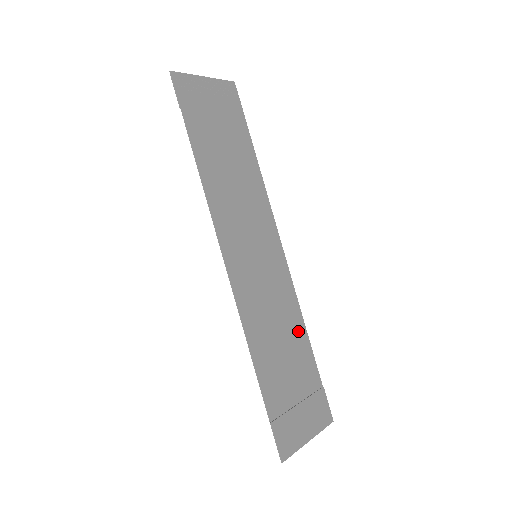
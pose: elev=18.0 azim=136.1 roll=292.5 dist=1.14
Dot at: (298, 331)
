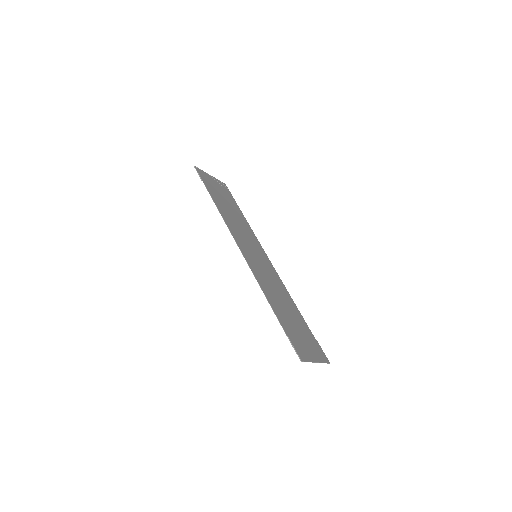
Dot at: (291, 304)
